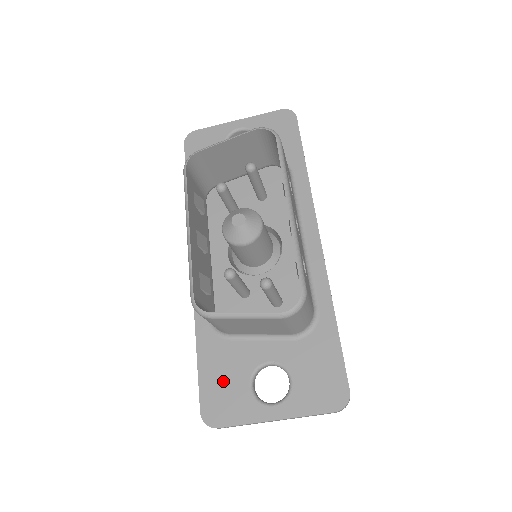
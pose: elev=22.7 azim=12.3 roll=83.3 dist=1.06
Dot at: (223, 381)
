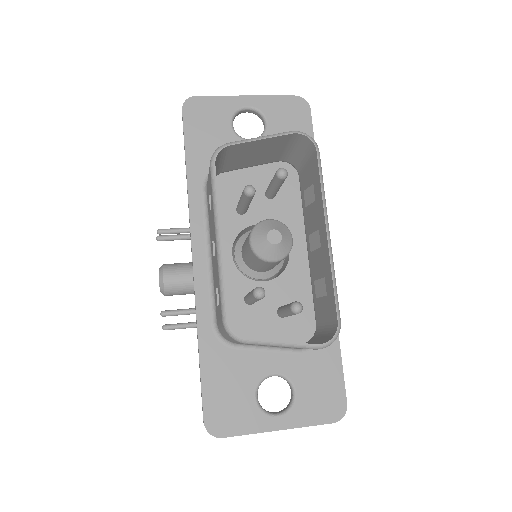
Dot at: (228, 391)
